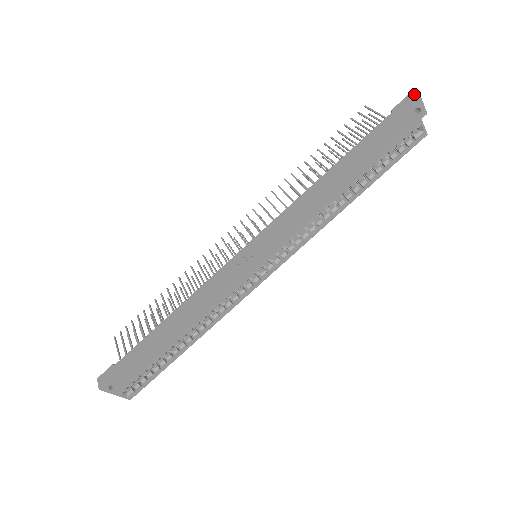
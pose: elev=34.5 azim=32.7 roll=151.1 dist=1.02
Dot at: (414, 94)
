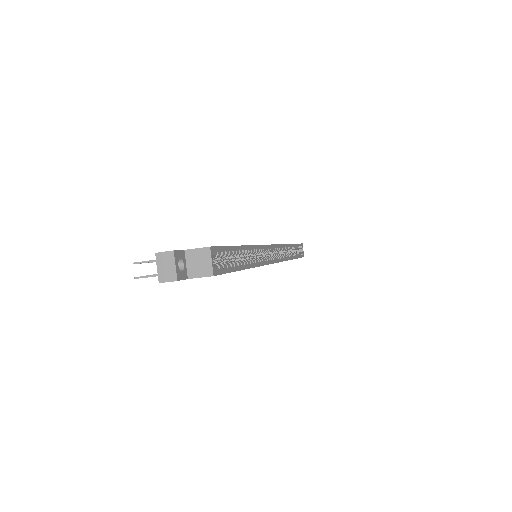
Dot at: occluded
